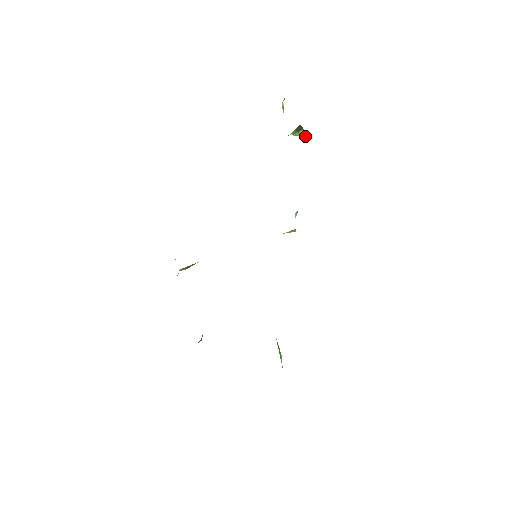
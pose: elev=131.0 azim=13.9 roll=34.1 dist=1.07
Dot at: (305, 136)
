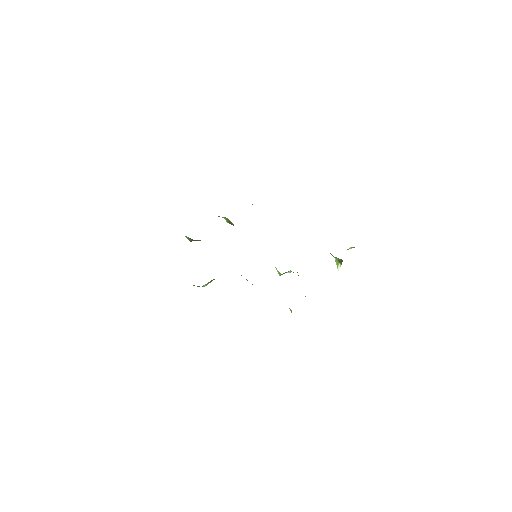
Dot at: (338, 268)
